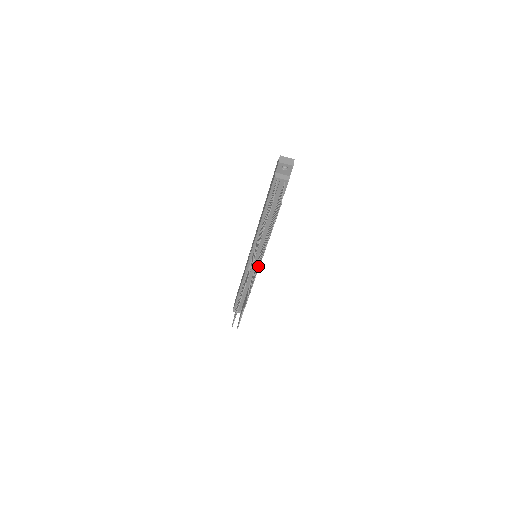
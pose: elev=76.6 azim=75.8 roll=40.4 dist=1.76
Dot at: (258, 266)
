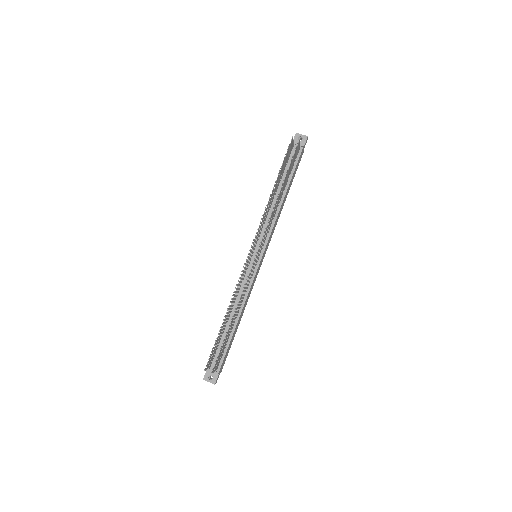
Dot at: (263, 234)
